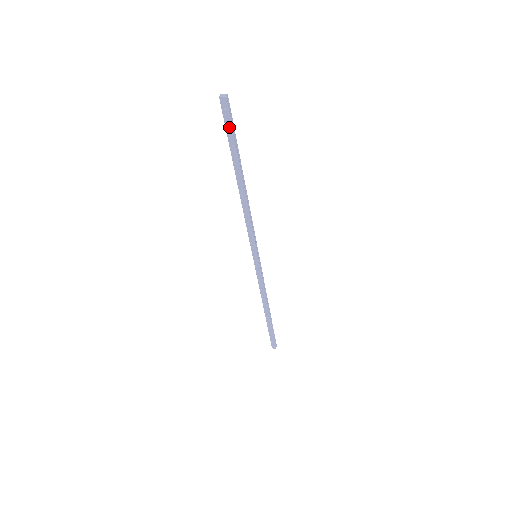
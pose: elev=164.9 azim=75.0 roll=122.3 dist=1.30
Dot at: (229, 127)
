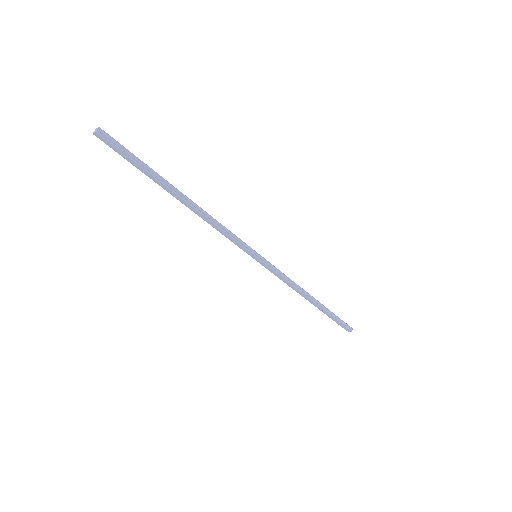
Dot at: (127, 154)
